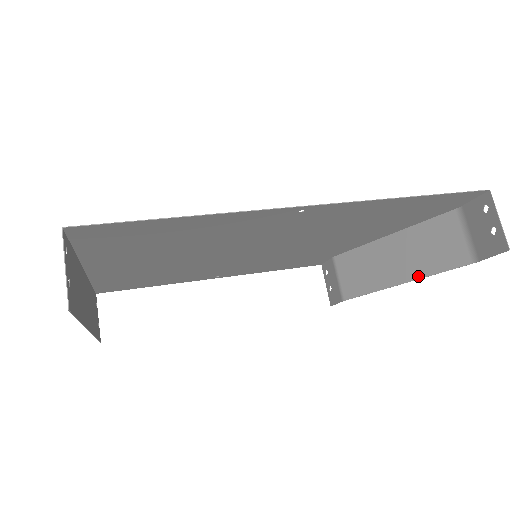
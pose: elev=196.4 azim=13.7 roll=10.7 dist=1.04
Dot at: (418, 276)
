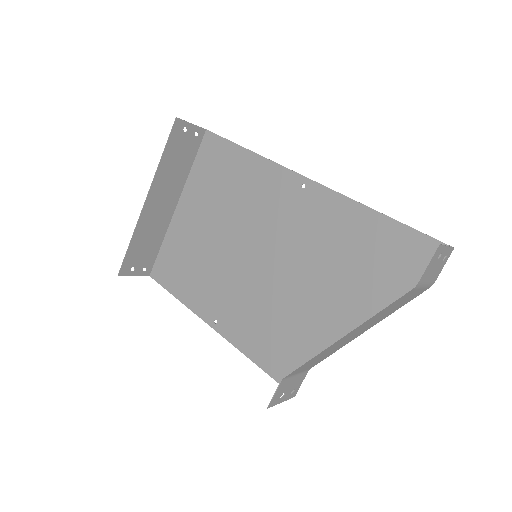
Dot at: (362, 324)
